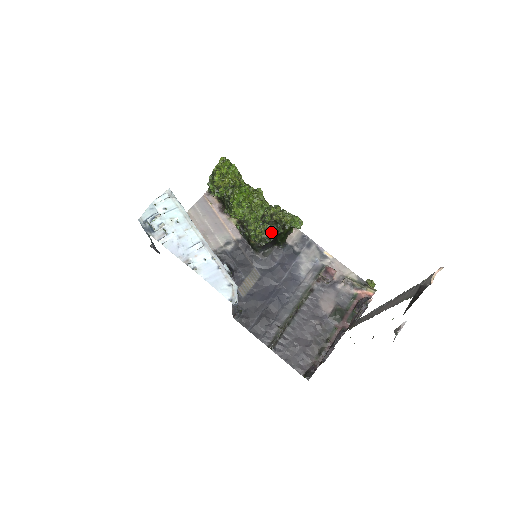
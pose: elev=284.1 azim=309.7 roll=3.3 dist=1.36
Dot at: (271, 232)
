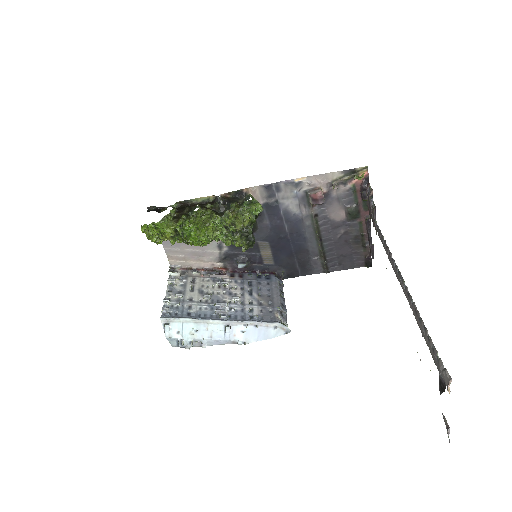
Dot at: (247, 237)
